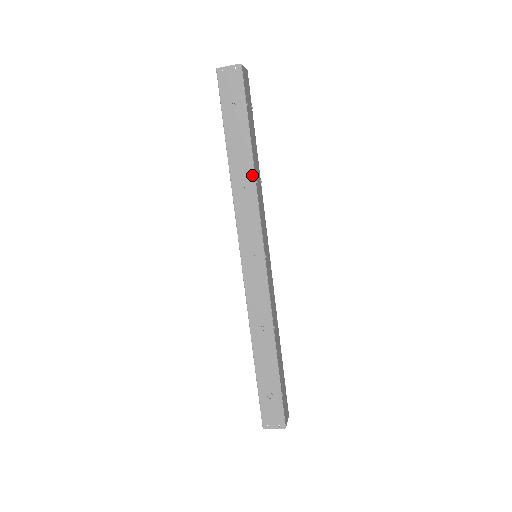
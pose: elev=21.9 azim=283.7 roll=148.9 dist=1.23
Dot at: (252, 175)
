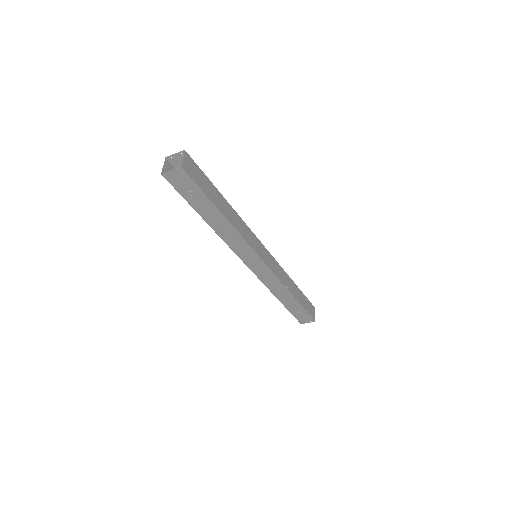
Dot at: (230, 227)
